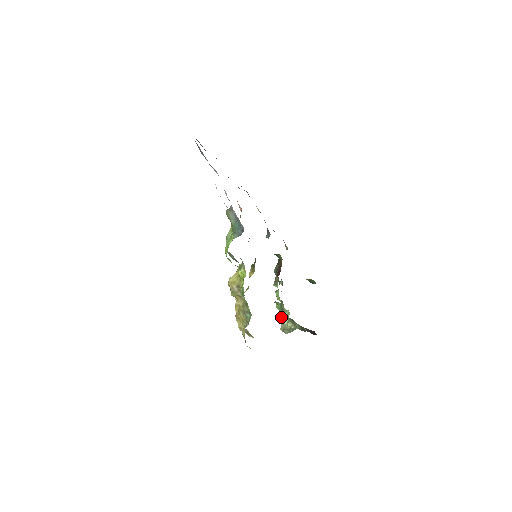
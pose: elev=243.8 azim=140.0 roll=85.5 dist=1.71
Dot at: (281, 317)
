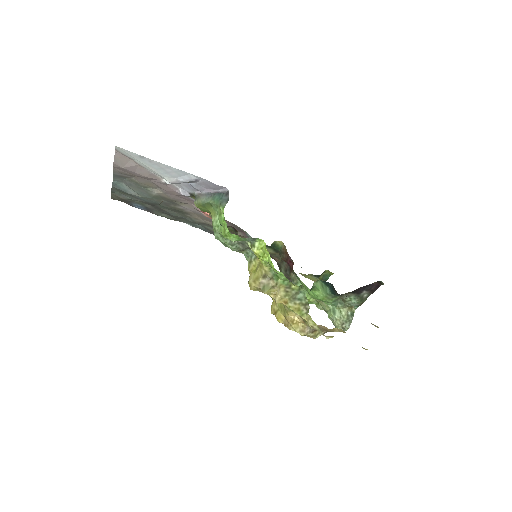
Dot at: (329, 315)
